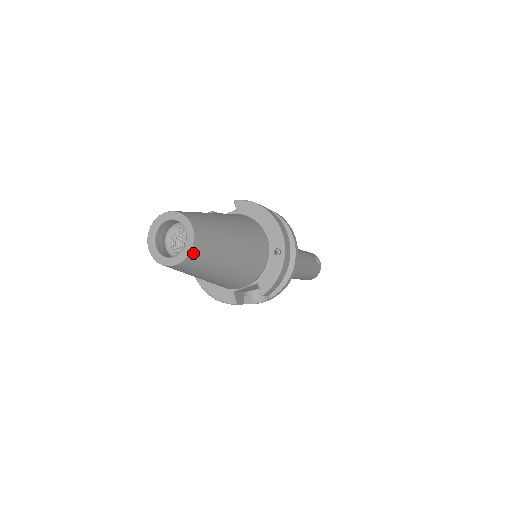
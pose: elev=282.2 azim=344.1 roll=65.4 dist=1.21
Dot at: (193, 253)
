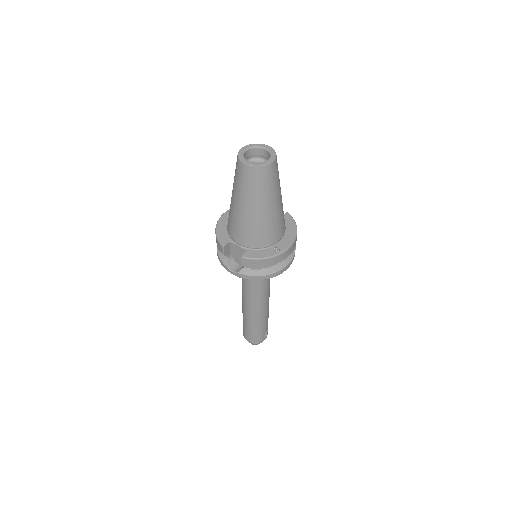
Dot at: (258, 170)
